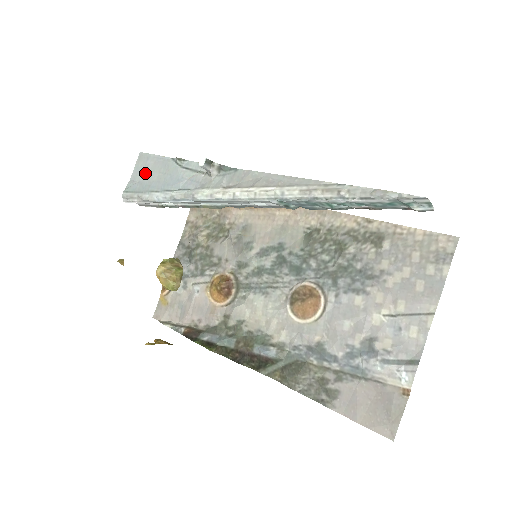
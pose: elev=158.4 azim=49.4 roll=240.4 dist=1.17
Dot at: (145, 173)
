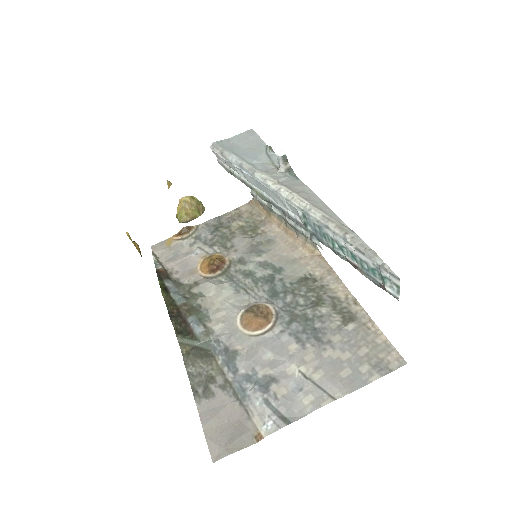
Dot at: (241, 141)
